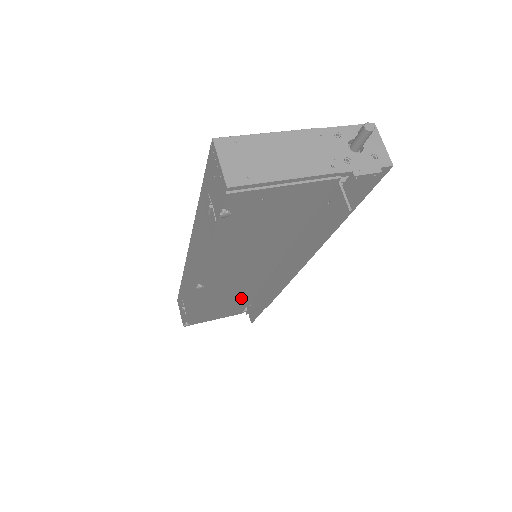
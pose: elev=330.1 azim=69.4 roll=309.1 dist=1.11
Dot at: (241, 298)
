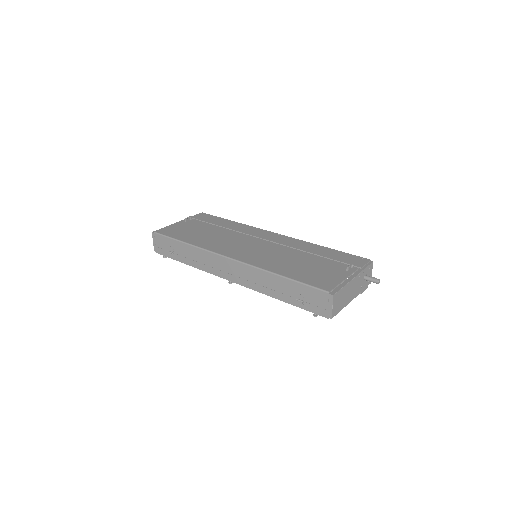
Dot at: occluded
